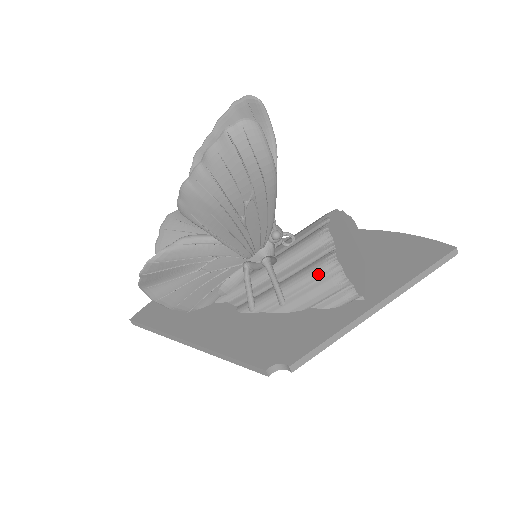
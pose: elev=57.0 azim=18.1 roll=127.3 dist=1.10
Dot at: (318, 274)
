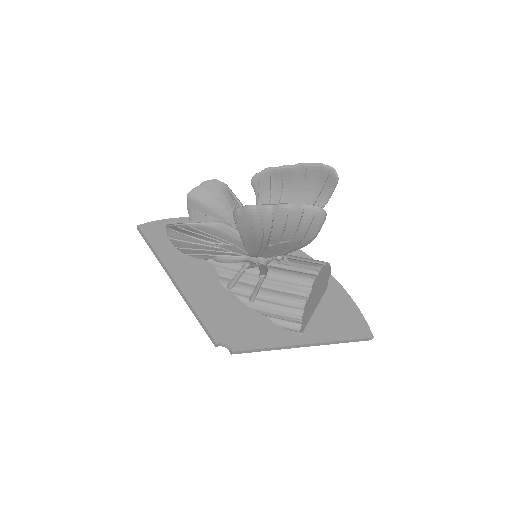
Dot at: (287, 304)
